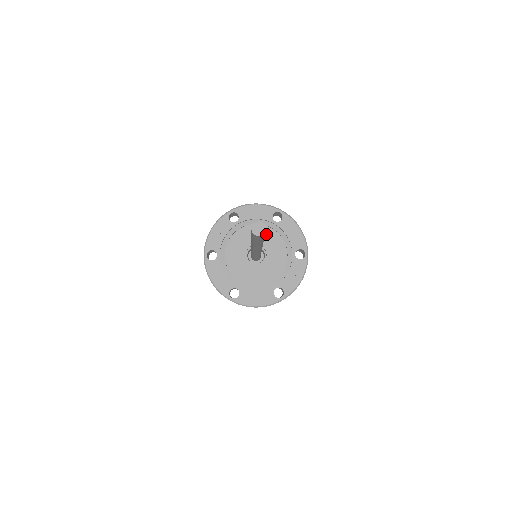
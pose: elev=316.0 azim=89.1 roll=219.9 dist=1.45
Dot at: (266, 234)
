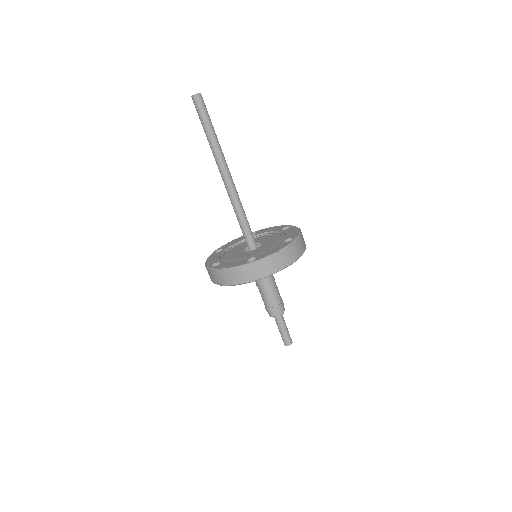
Dot at: (270, 238)
